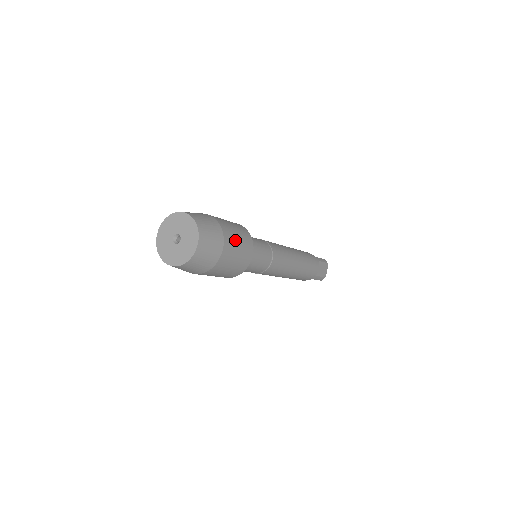
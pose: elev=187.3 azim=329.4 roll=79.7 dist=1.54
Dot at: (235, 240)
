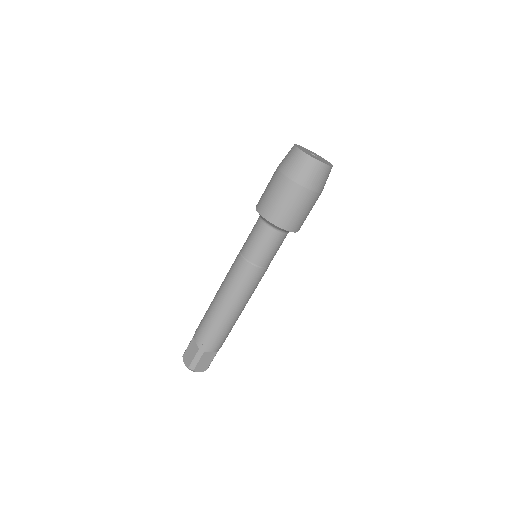
Dot at: (310, 208)
